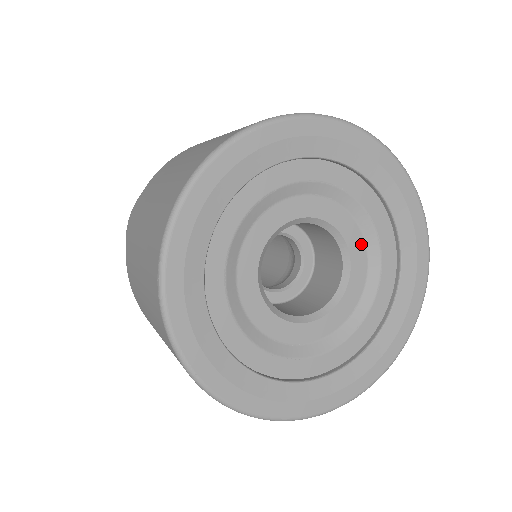
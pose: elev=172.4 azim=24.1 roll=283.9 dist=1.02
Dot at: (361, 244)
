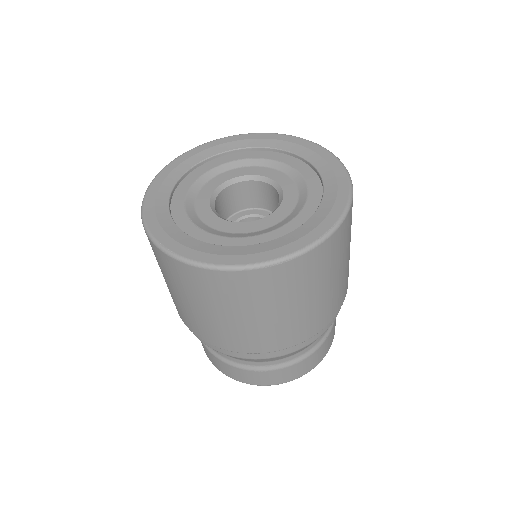
Dot at: (284, 176)
